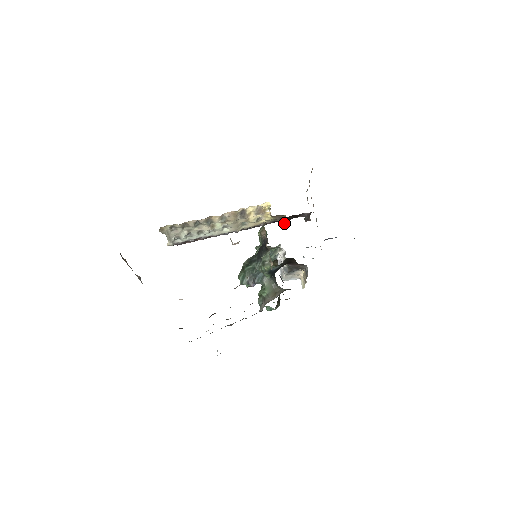
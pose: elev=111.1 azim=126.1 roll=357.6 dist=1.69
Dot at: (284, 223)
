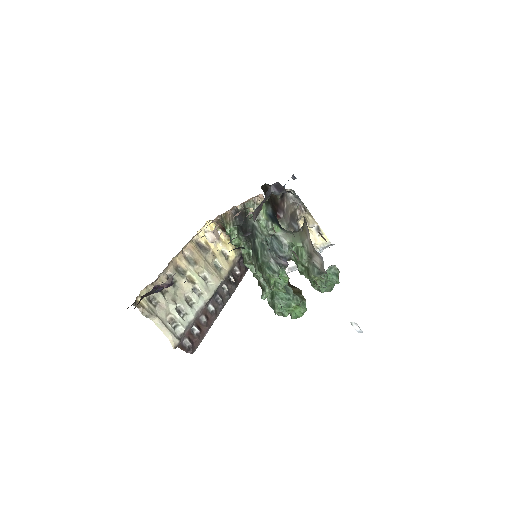
Dot at: occluded
